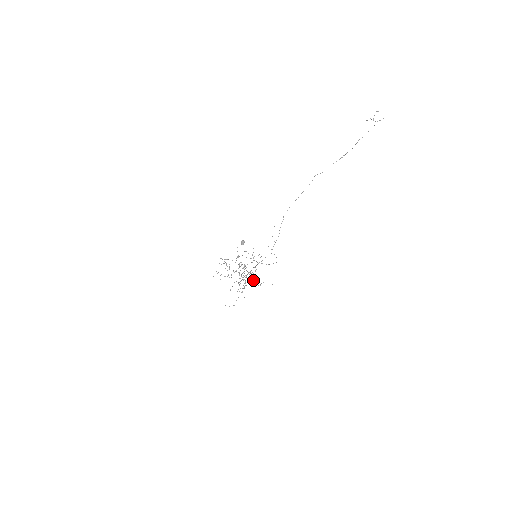
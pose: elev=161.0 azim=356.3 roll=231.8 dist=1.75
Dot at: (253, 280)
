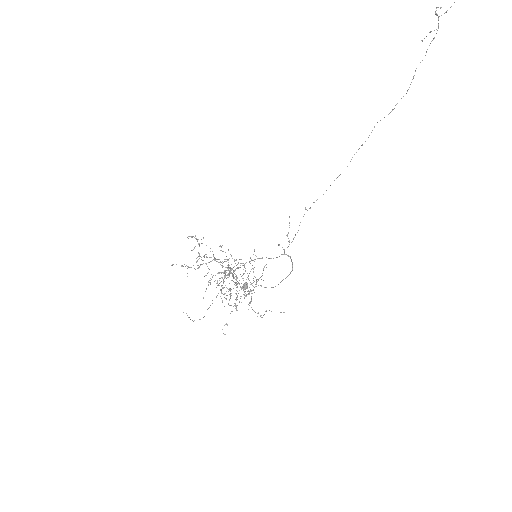
Dot at: occluded
